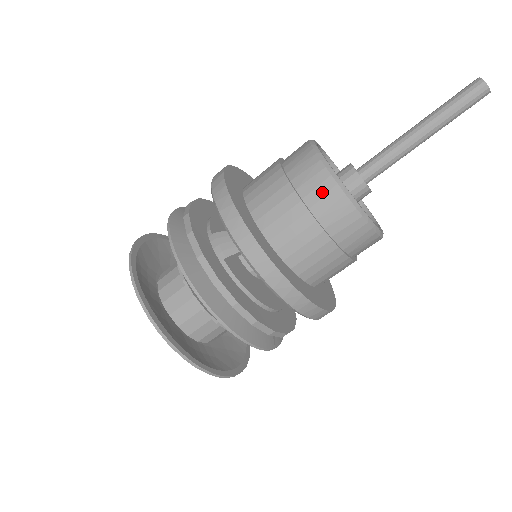
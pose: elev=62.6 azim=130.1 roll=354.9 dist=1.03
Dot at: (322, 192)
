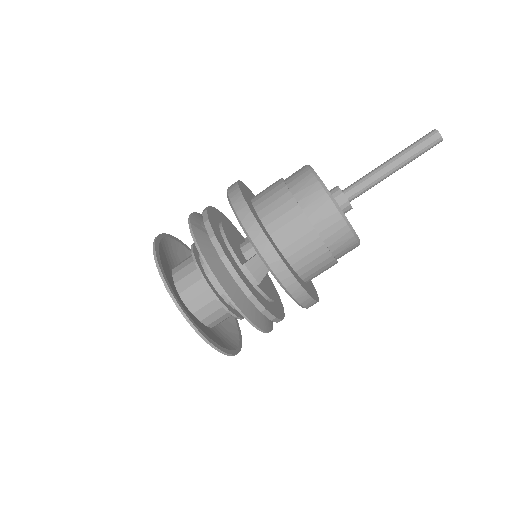
Dot at: (339, 236)
